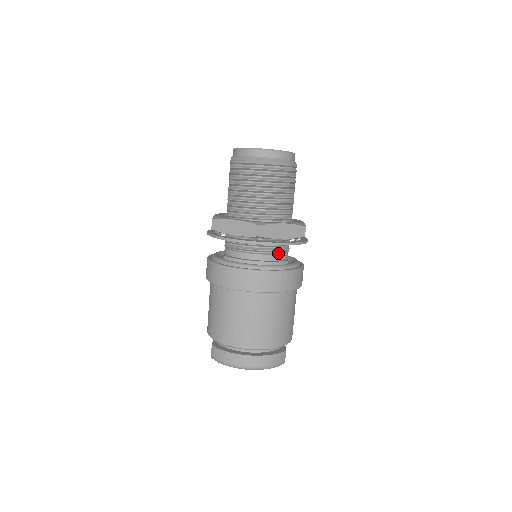
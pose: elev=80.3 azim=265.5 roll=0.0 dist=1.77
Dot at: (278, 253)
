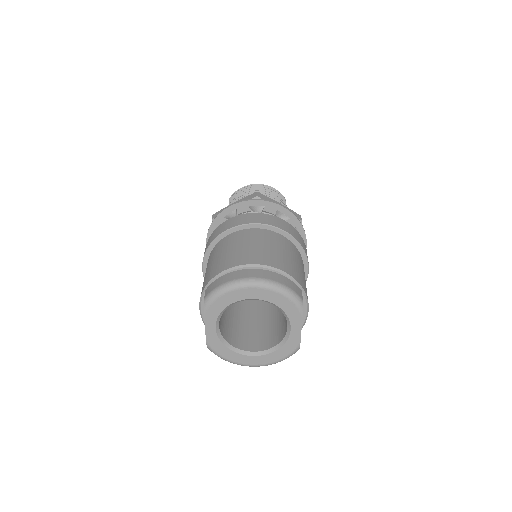
Dot at: occluded
